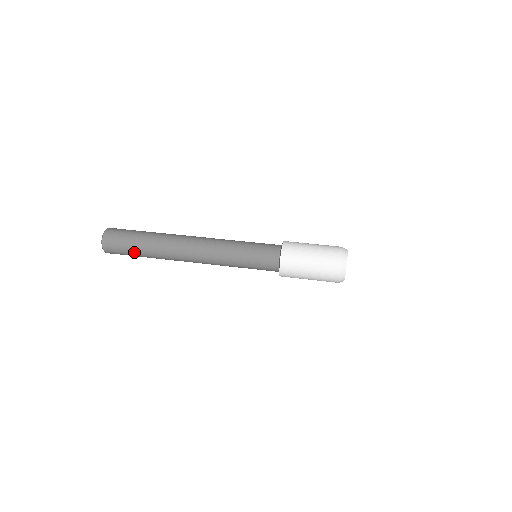
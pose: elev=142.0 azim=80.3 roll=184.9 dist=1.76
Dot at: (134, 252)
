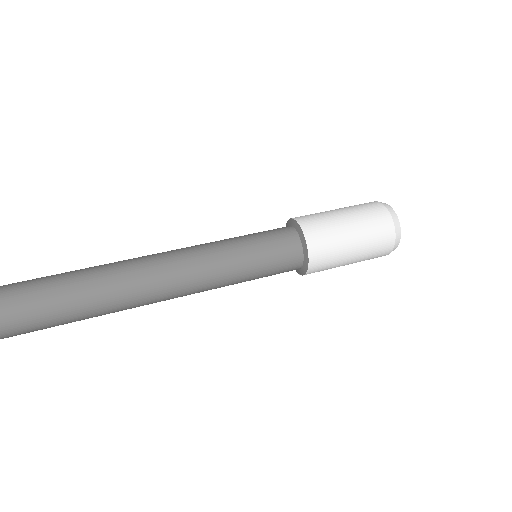
Dot at: (33, 327)
